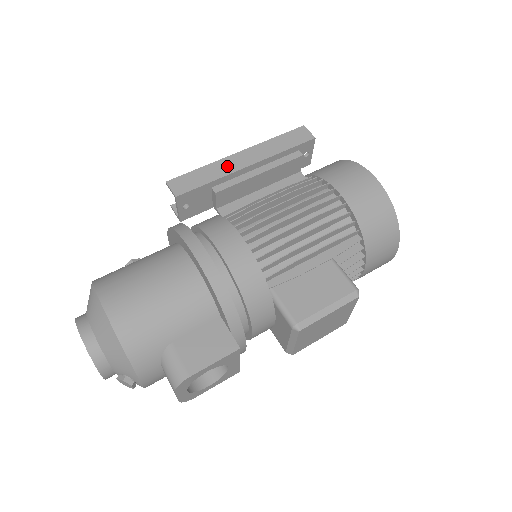
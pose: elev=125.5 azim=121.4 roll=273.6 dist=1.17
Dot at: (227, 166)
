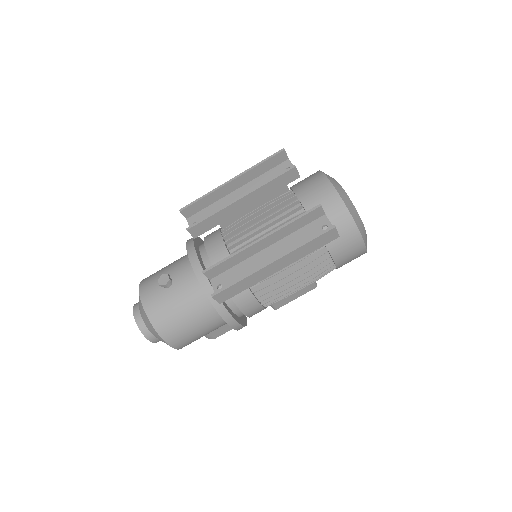
Dot at: (261, 275)
